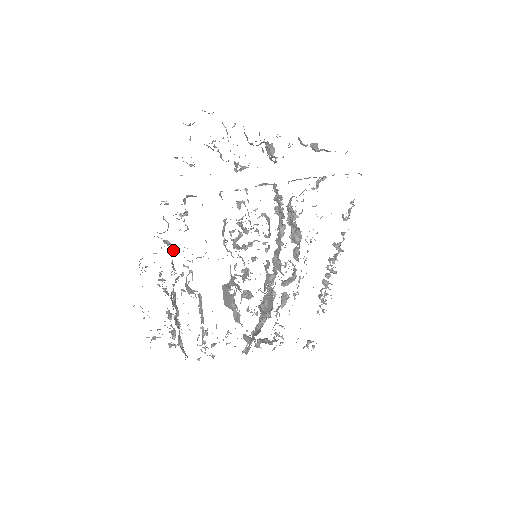
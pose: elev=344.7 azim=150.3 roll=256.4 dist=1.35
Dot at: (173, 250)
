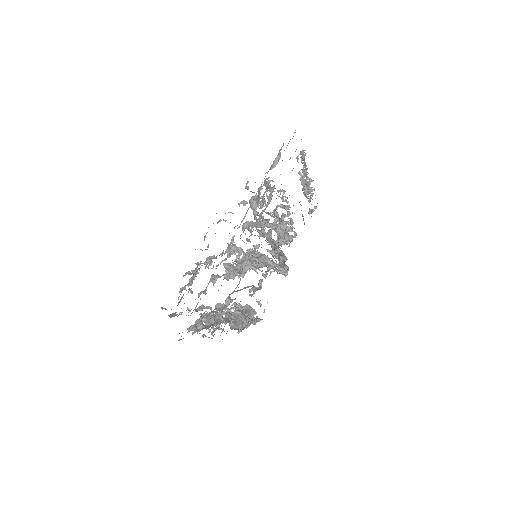
Dot at: (214, 320)
